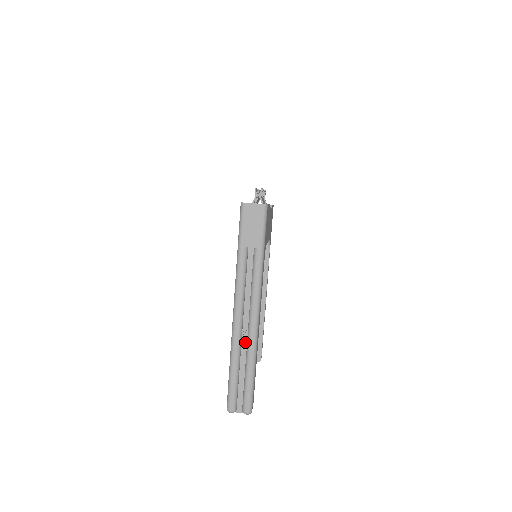
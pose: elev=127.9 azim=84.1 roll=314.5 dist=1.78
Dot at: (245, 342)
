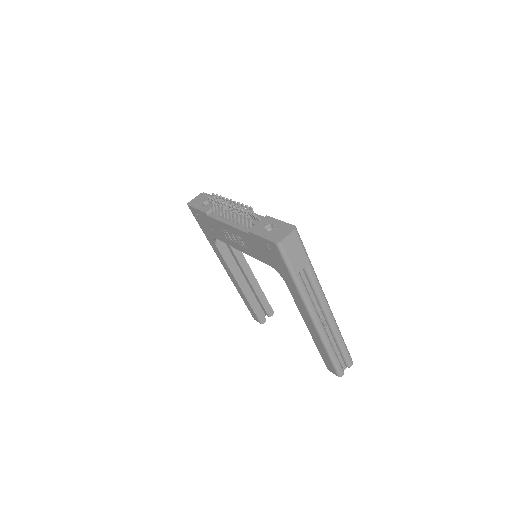
Dot at: (327, 329)
